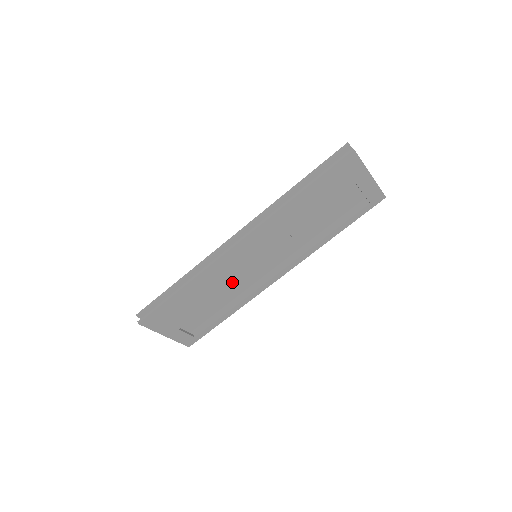
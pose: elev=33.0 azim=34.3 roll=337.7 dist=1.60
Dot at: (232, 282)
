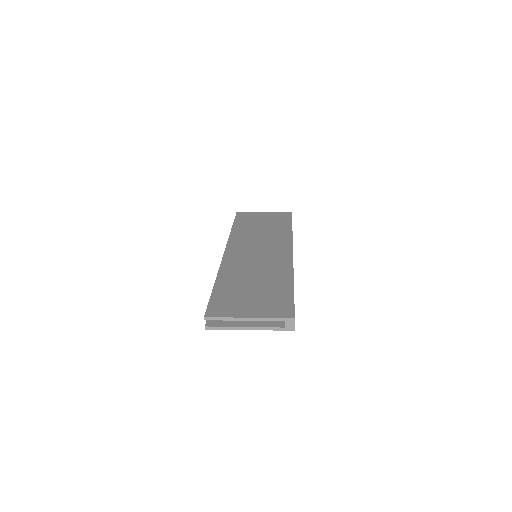
Dot at: occluded
